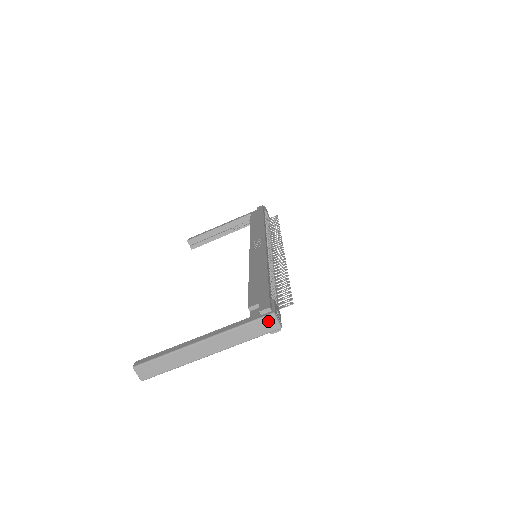
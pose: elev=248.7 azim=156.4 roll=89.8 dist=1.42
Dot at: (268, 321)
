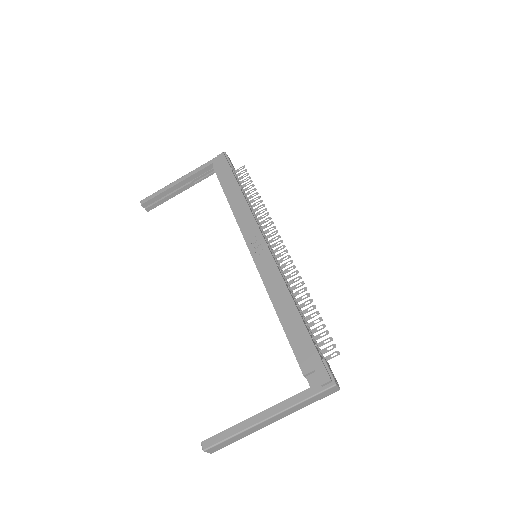
Dot at: (330, 390)
